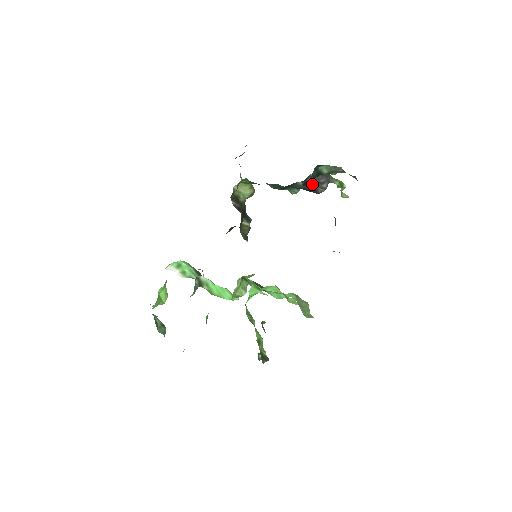
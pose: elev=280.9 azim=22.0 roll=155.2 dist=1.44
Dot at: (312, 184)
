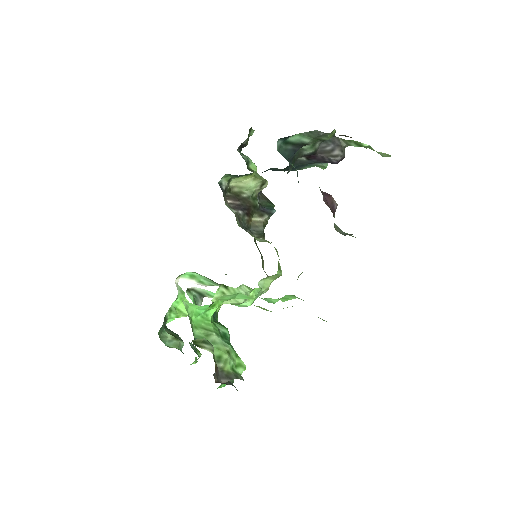
Dot at: (318, 156)
